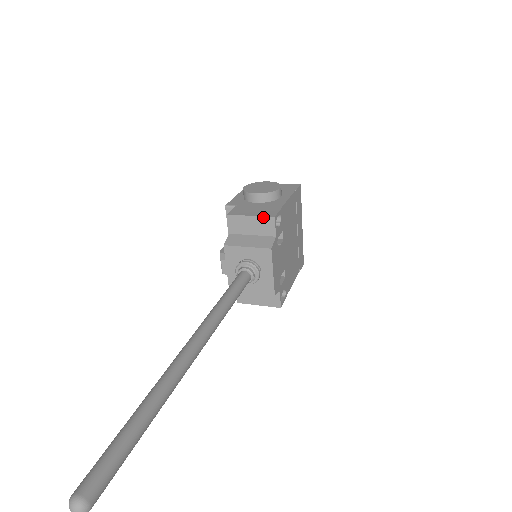
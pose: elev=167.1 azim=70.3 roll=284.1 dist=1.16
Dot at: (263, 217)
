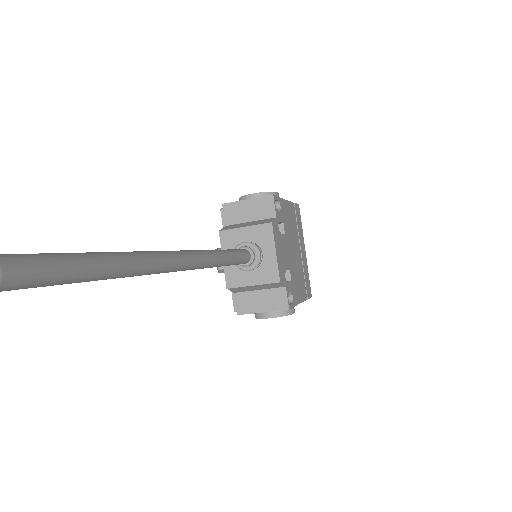
Dot at: (261, 197)
